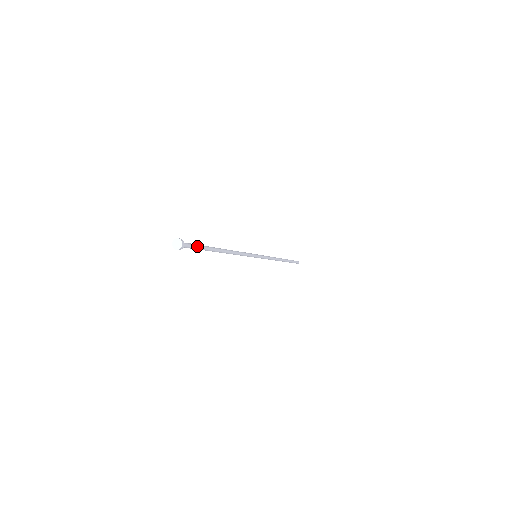
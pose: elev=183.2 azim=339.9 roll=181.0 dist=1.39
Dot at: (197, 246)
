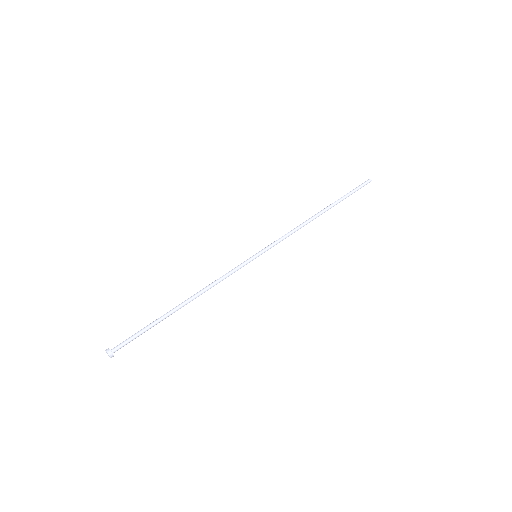
Dot at: (137, 336)
